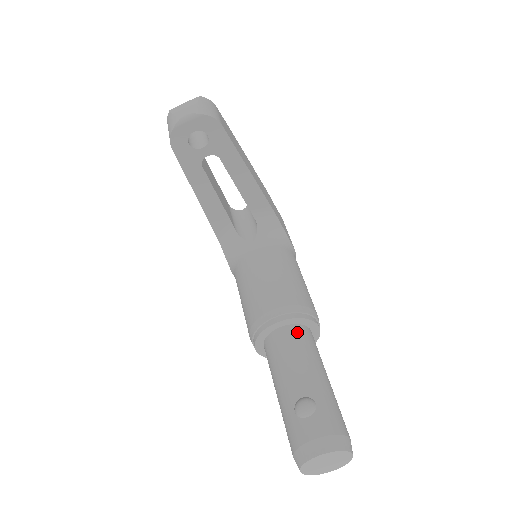
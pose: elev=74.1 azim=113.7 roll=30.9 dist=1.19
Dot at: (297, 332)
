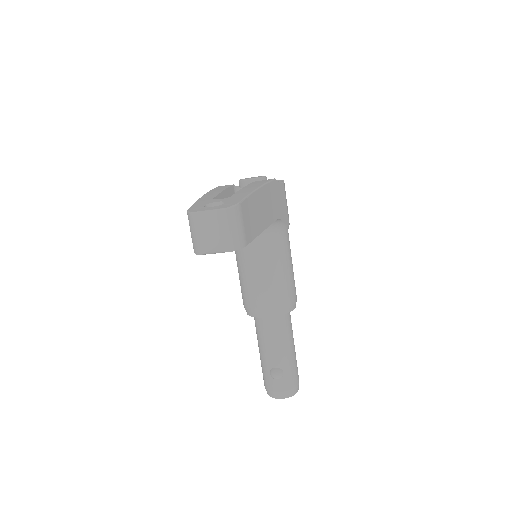
Dot at: (279, 321)
